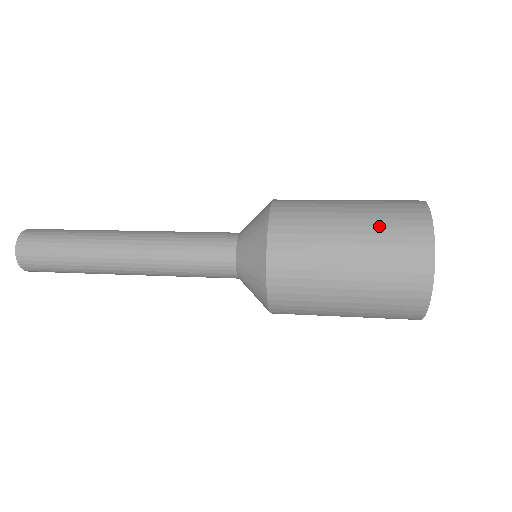
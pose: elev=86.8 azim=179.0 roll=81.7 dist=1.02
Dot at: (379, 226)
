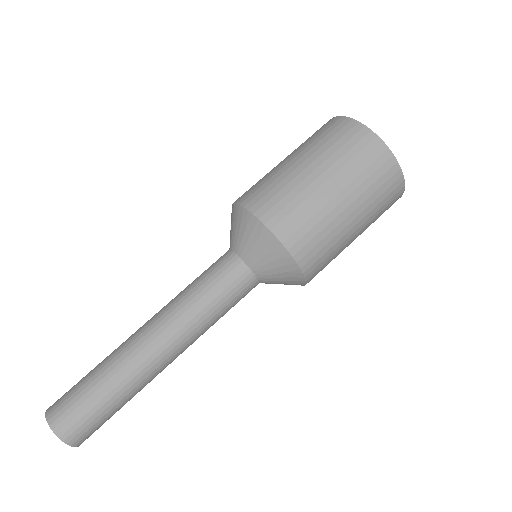
Dot at: (310, 143)
